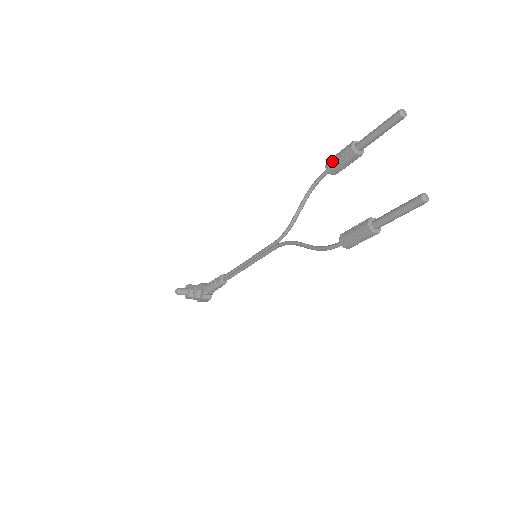
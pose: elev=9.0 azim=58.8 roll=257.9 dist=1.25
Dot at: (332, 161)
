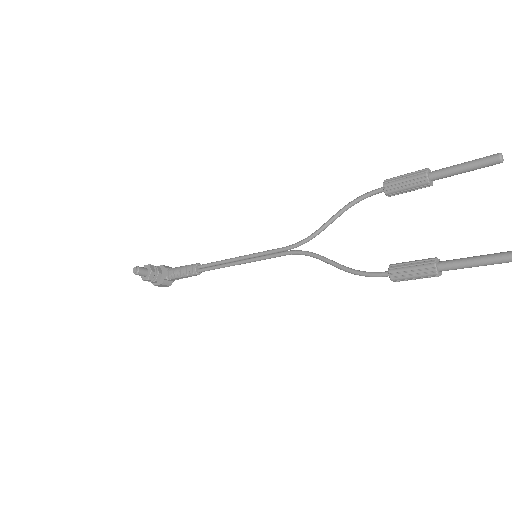
Dot at: (395, 182)
